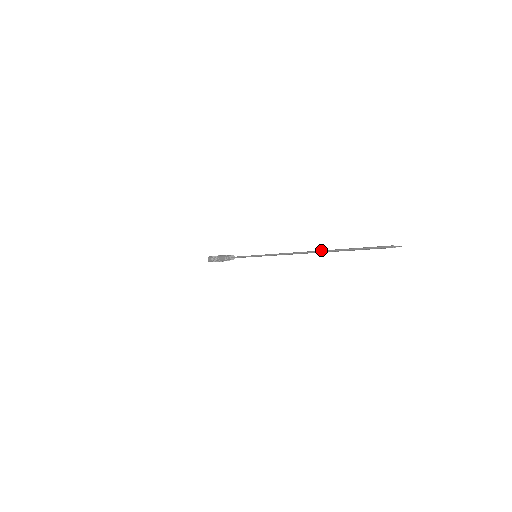
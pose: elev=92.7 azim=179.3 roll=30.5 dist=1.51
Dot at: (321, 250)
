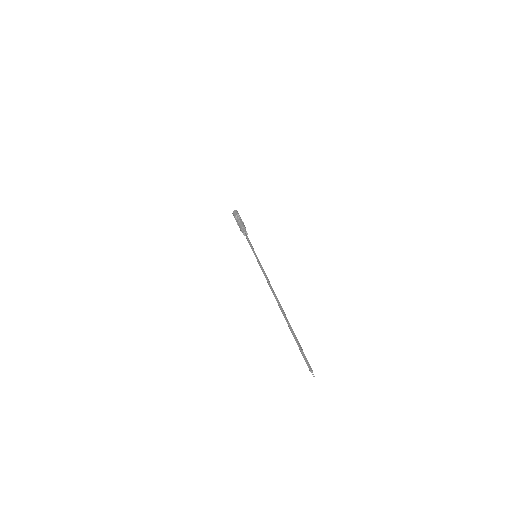
Dot at: (284, 313)
